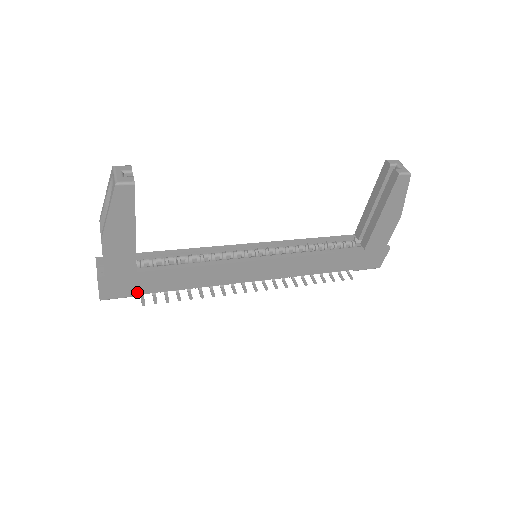
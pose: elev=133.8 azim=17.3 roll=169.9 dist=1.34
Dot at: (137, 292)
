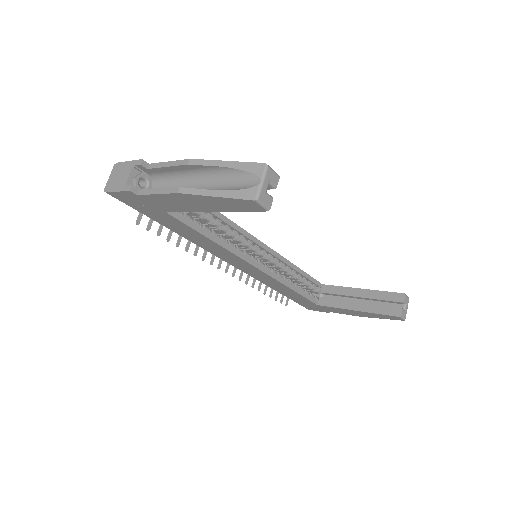
Dot at: (144, 212)
